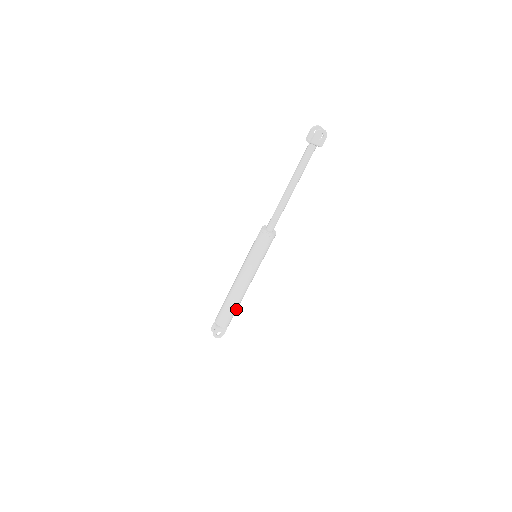
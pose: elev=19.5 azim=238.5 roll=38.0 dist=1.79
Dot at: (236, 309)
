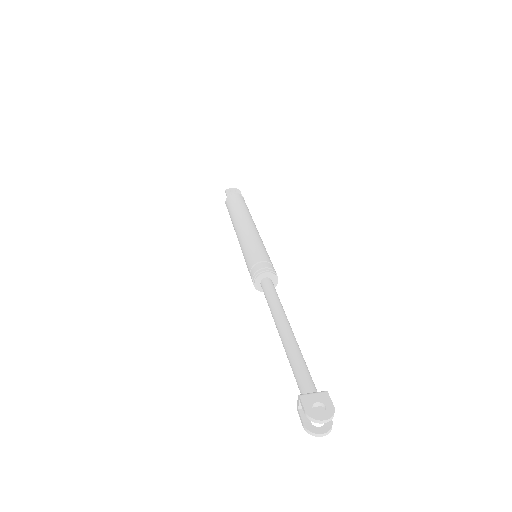
Dot at: occluded
